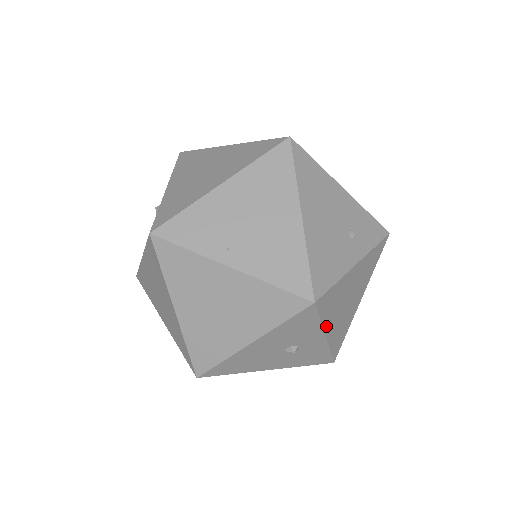
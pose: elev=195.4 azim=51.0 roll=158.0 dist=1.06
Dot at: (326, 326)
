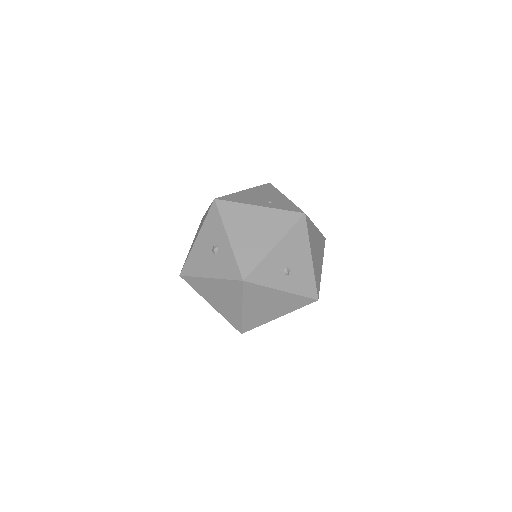
Dot at: (228, 229)
